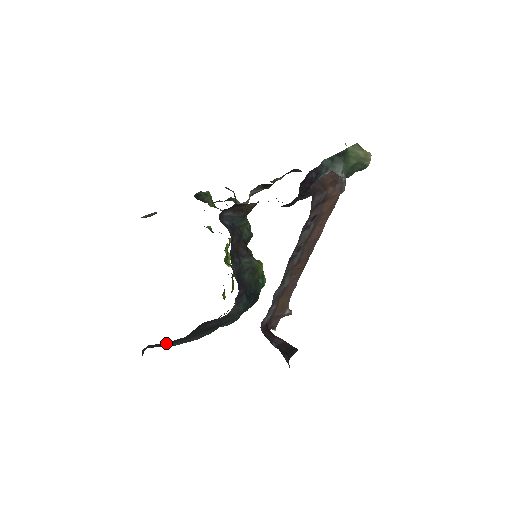
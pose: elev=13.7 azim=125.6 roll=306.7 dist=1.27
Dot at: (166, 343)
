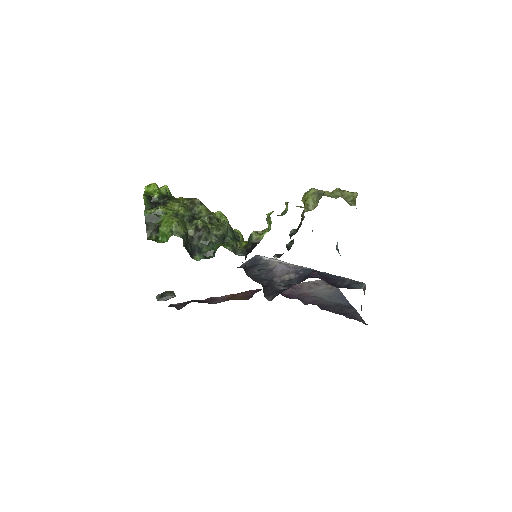
Dot at: occluded
